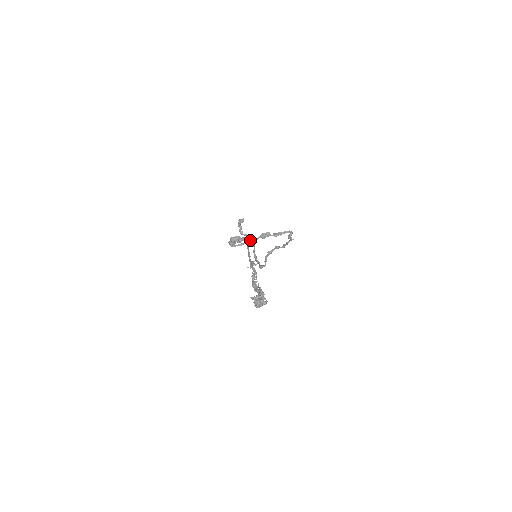
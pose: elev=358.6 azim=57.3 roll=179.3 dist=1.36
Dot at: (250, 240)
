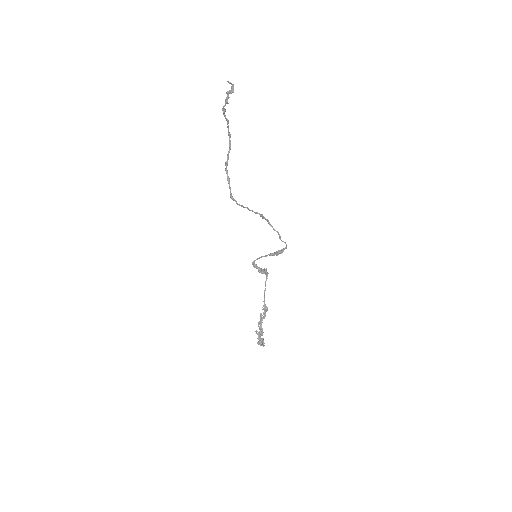
Dot at: (229, 132)
